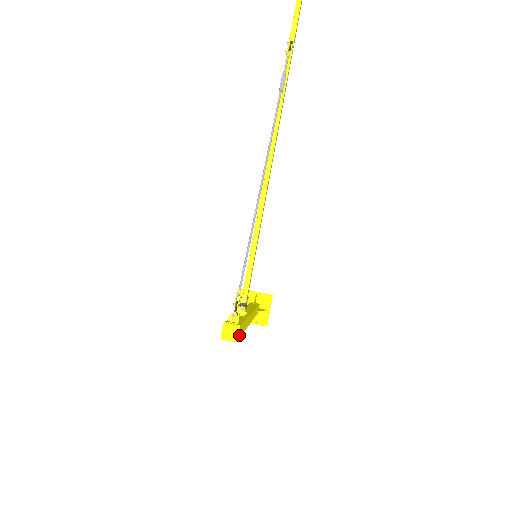
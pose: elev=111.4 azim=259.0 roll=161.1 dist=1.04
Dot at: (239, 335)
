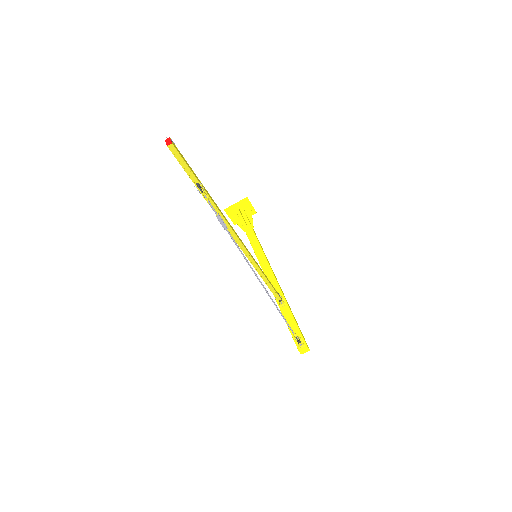
Dot at: occluded
